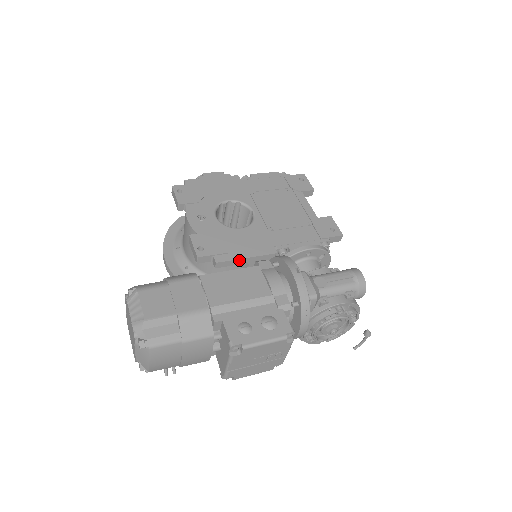
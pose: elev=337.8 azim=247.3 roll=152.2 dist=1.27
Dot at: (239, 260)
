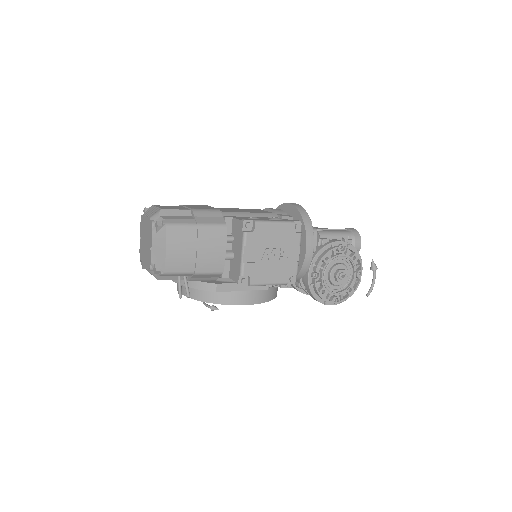
Dot at: occluded
